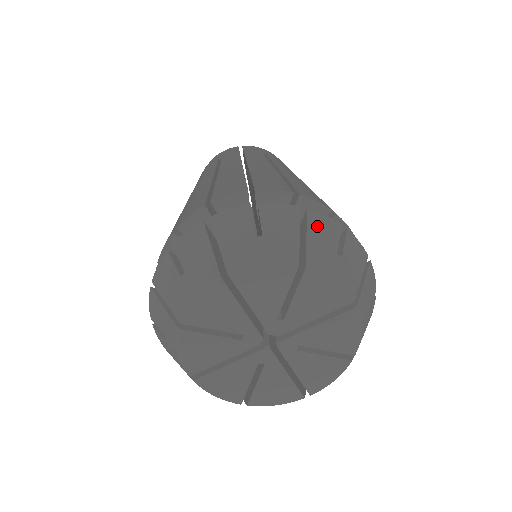
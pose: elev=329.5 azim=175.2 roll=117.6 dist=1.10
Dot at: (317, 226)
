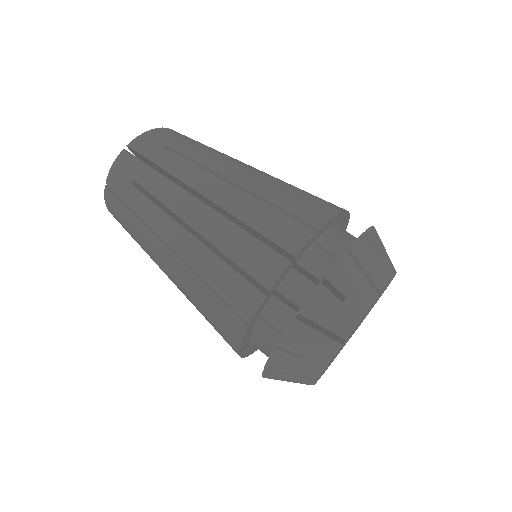
Dot at: (316, 312)
